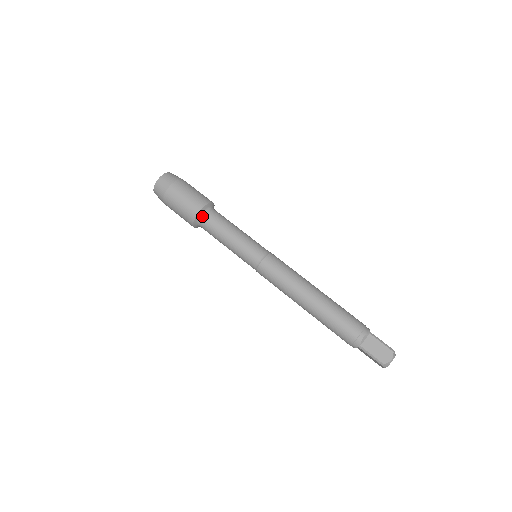
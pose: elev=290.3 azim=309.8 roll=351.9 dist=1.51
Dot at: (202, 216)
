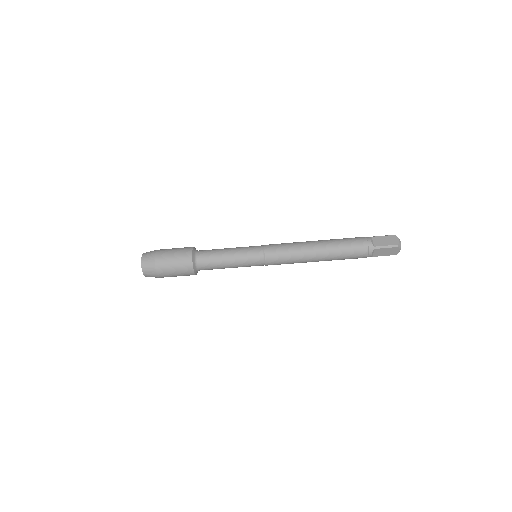
Dot at: (198, 270)
